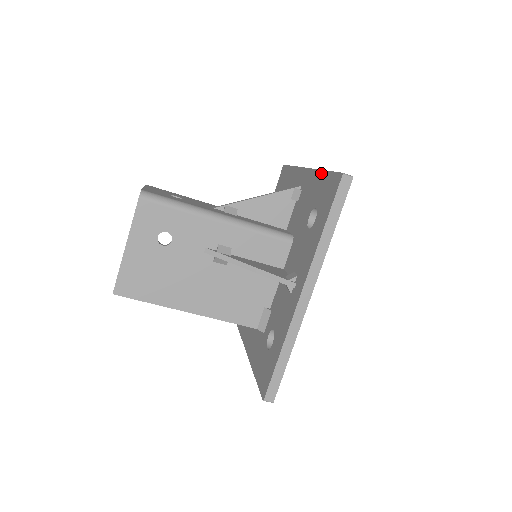
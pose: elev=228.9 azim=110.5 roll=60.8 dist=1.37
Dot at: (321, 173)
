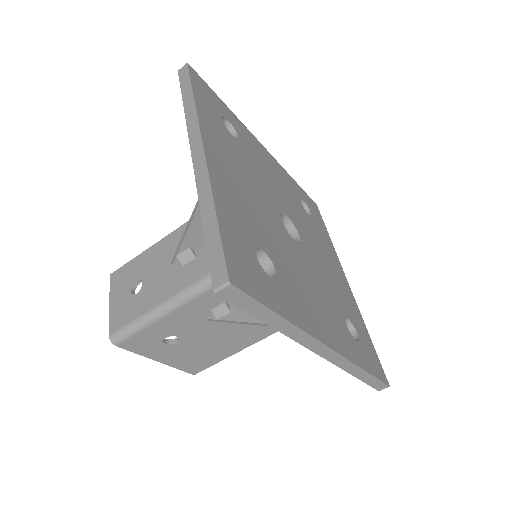
Dot at: (204, 217)
